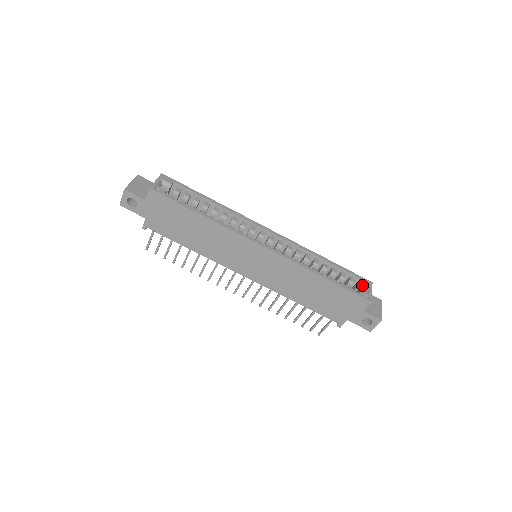
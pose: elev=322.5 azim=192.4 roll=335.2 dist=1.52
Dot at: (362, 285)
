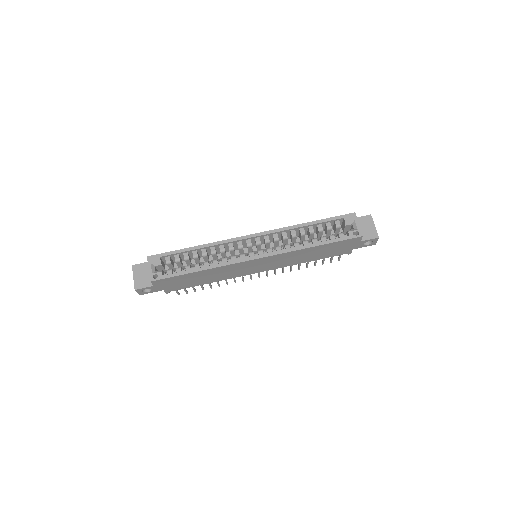
Dot at: (348, 223)
